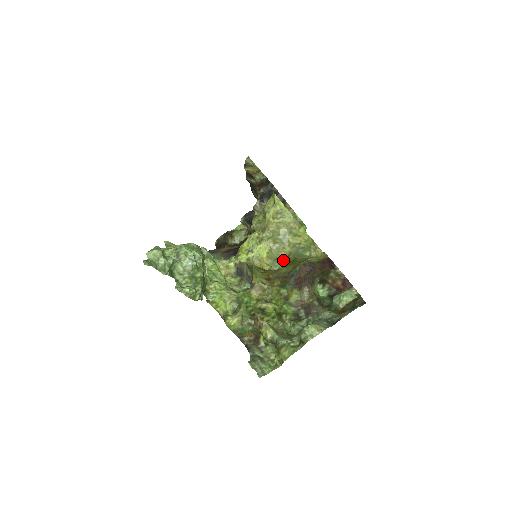
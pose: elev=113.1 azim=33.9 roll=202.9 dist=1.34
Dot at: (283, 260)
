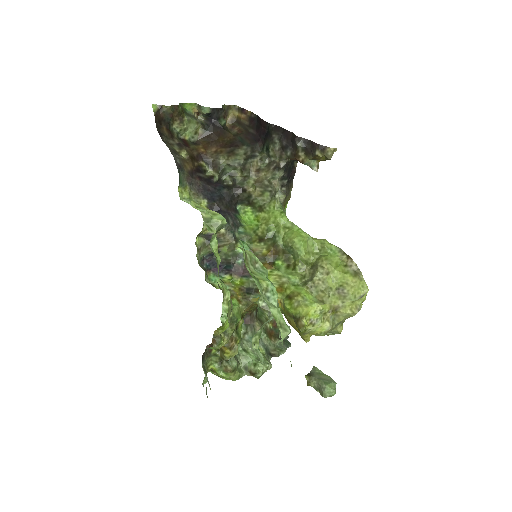
Dot at: occluded
